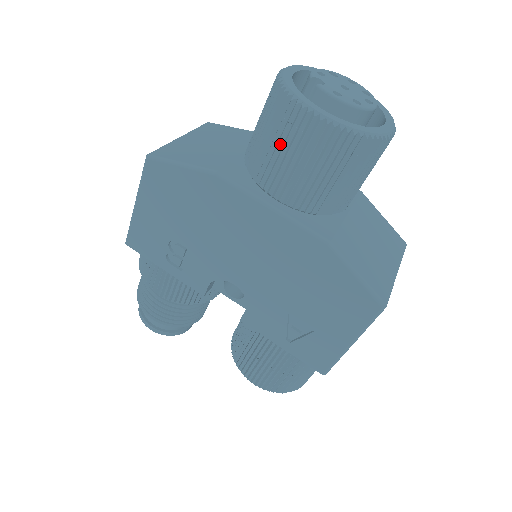
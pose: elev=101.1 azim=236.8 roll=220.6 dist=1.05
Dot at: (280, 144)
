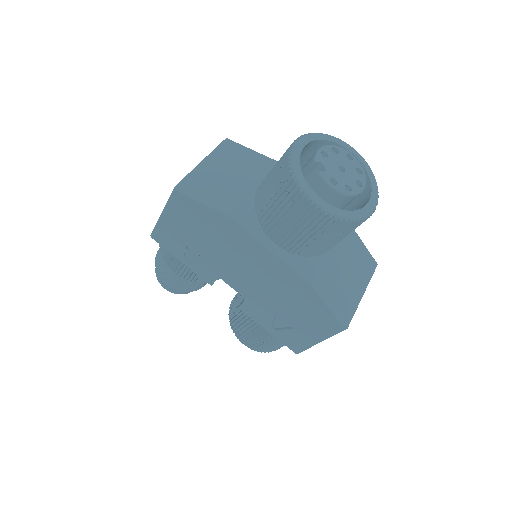
Dot at: (283, 211)
